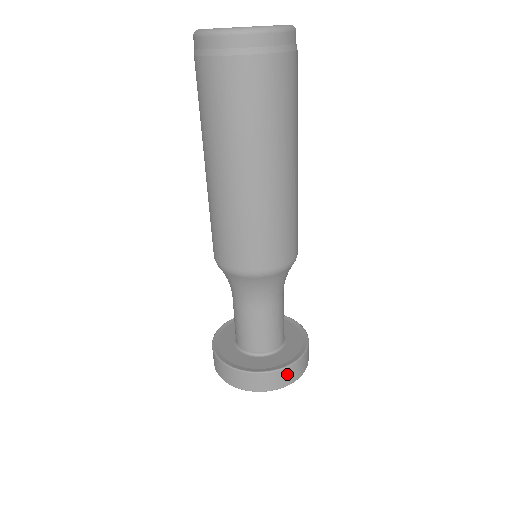
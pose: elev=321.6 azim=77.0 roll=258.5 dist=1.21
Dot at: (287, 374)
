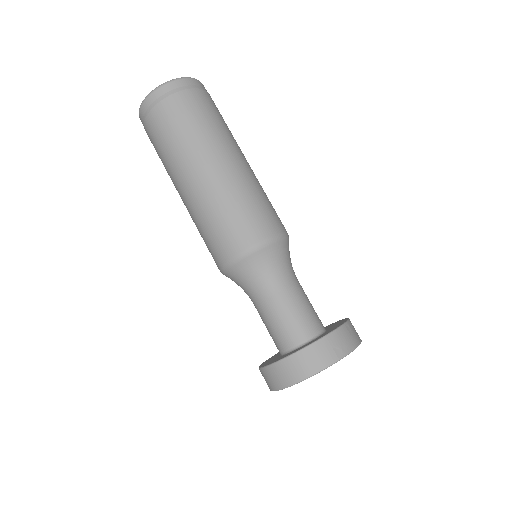
Dot at: (349, 333)
